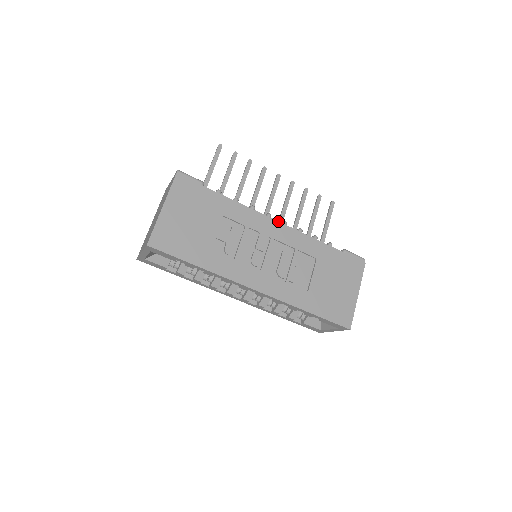
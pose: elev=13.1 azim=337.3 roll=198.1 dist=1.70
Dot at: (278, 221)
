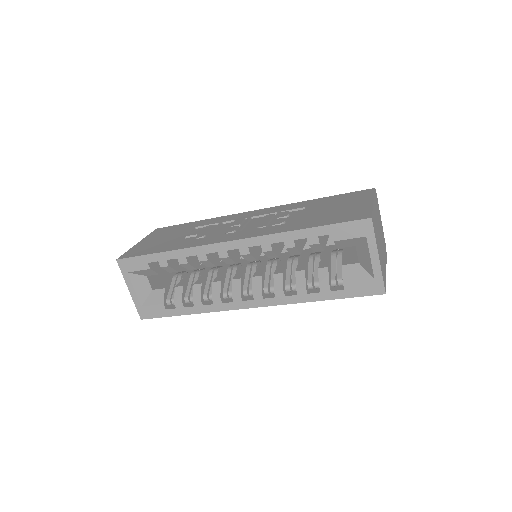
Dot at: (256, 210)
